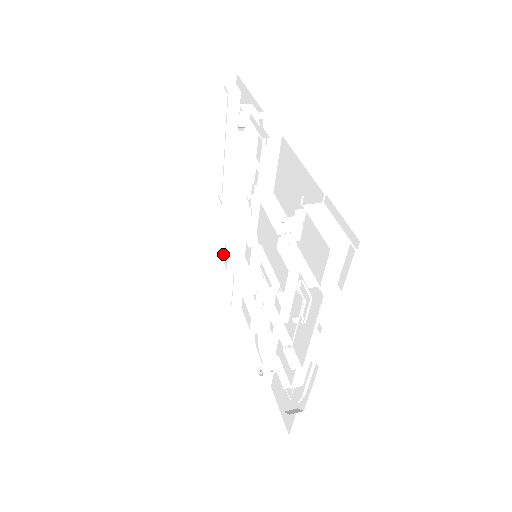
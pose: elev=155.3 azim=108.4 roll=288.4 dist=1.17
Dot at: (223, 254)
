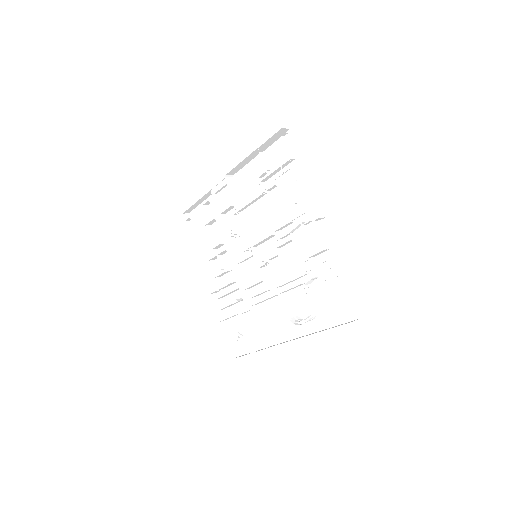
Dot at: (233, 349)
